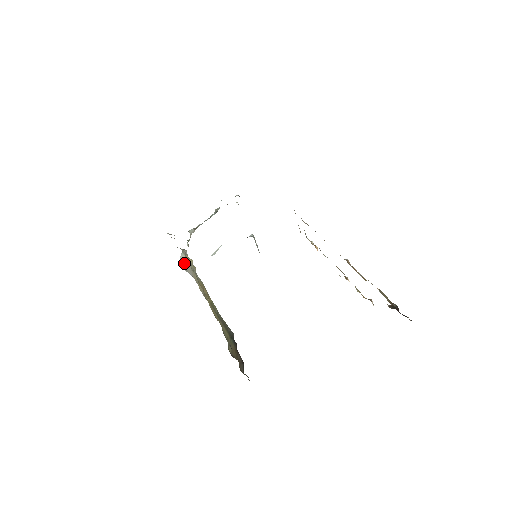
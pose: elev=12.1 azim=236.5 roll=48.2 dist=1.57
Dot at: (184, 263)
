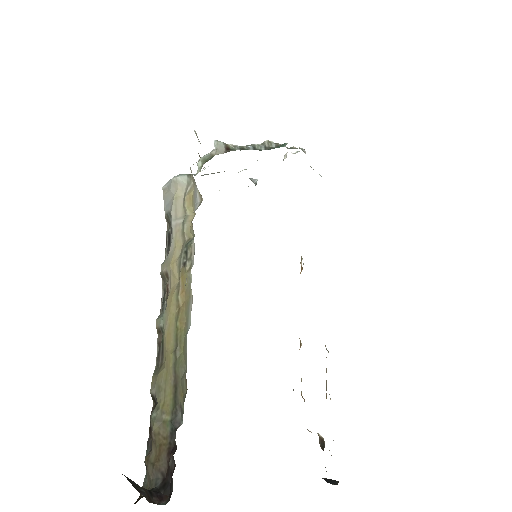
Dot at: (174, 188)
